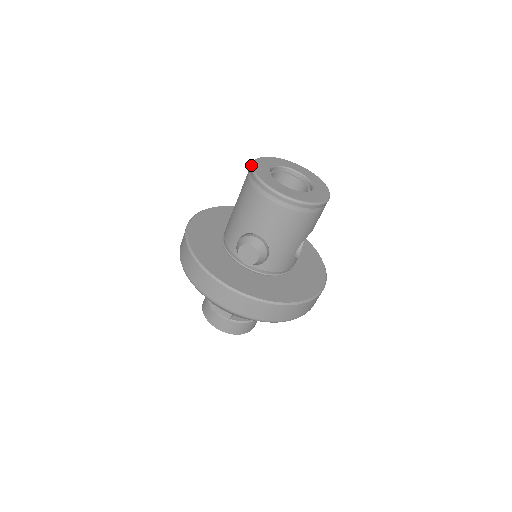
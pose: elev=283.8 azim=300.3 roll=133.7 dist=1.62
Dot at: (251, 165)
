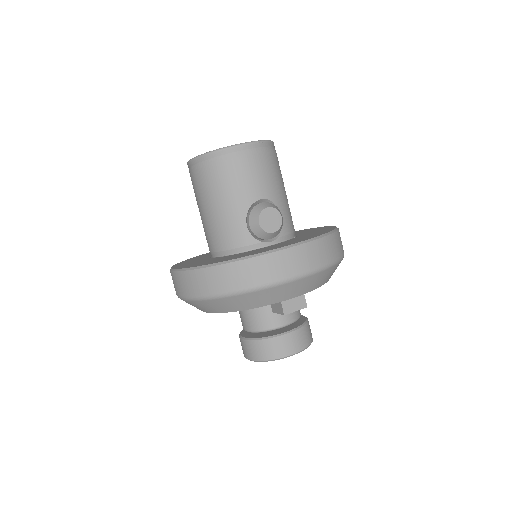
Dot at: (196, 157)
